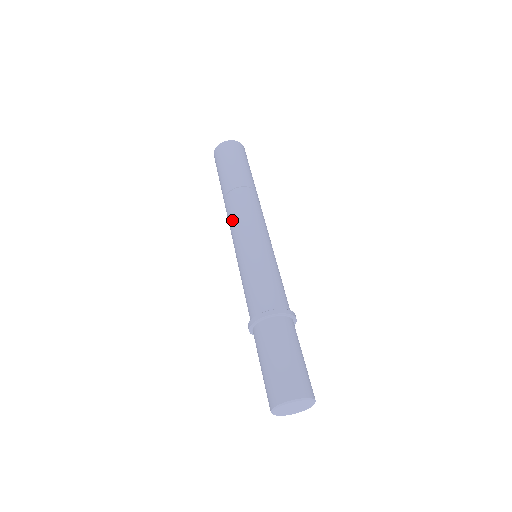
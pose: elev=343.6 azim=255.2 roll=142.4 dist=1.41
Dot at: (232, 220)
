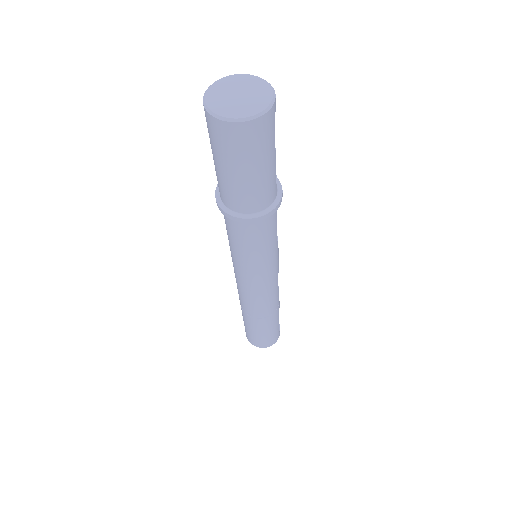
Dot at: occluded
